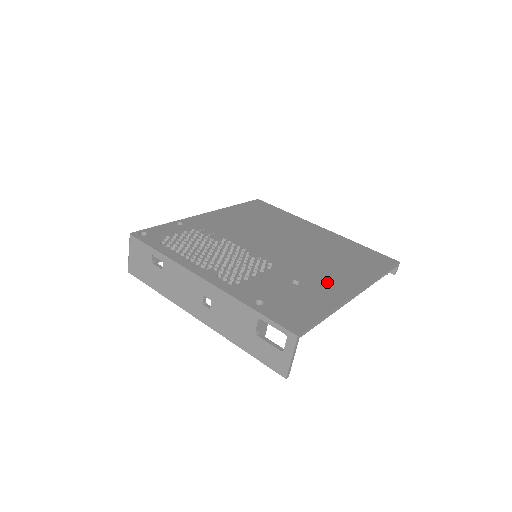
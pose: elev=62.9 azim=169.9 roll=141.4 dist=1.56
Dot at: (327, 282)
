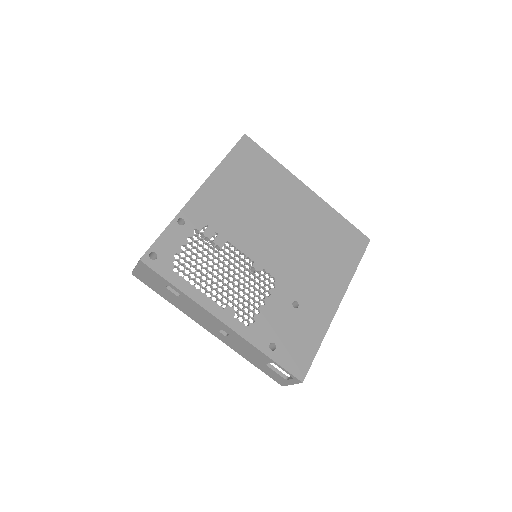
Dot at: (318, 296)
